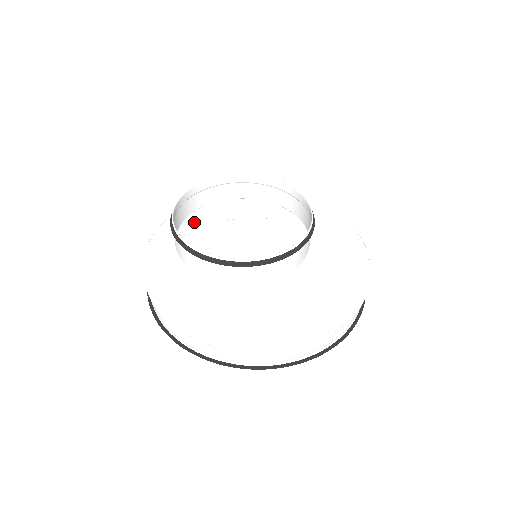
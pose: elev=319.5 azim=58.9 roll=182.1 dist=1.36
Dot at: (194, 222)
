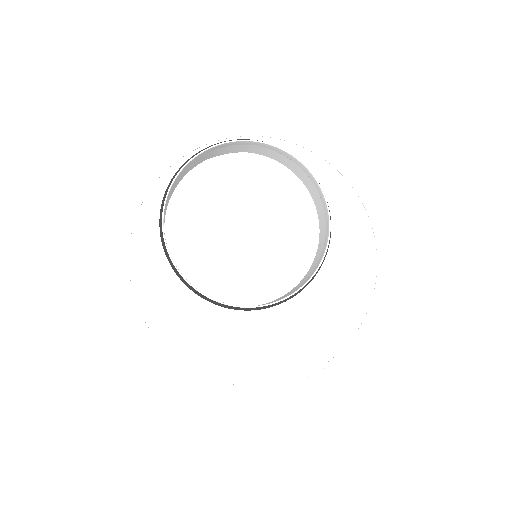
Dot at: occluded
